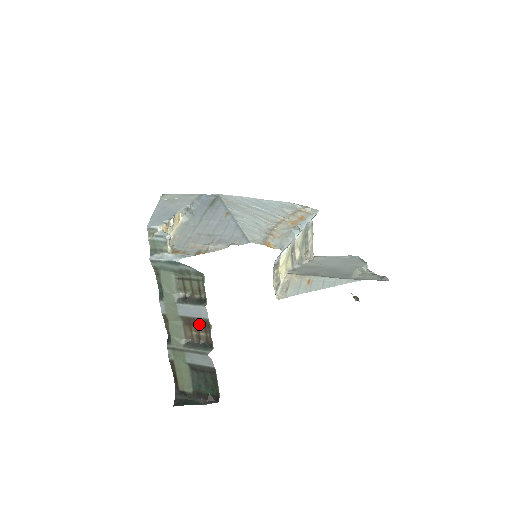
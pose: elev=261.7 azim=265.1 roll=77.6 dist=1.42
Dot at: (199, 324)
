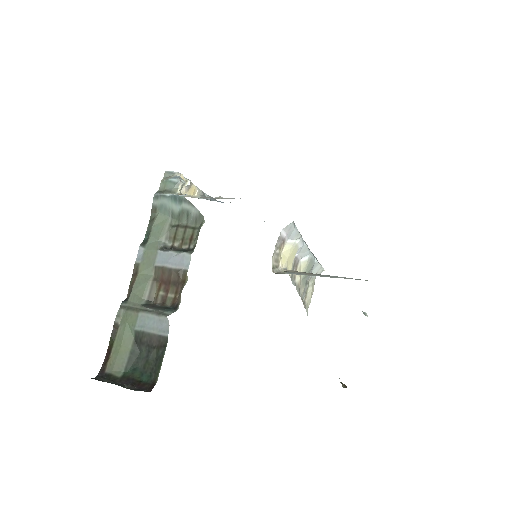
Dot at: (173, 280)
